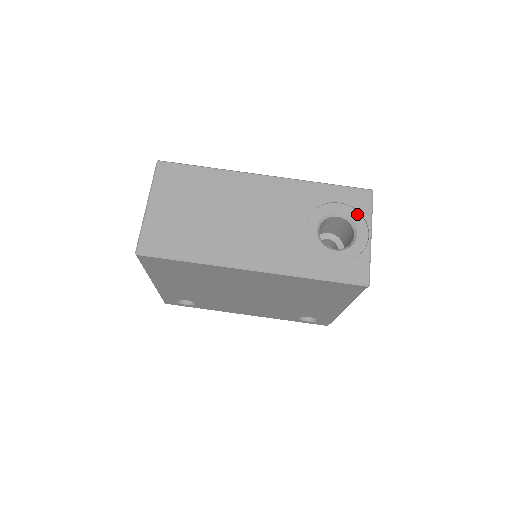
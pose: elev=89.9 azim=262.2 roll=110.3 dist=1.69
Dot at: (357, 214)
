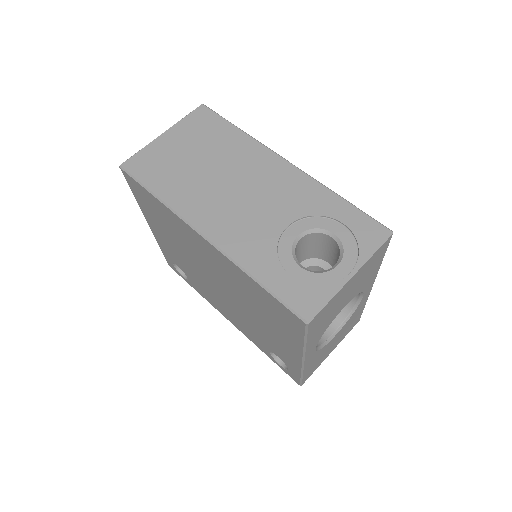
Dot at: (355, 245)
